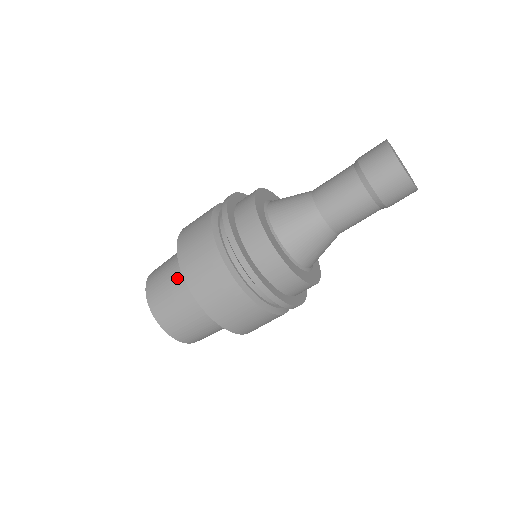
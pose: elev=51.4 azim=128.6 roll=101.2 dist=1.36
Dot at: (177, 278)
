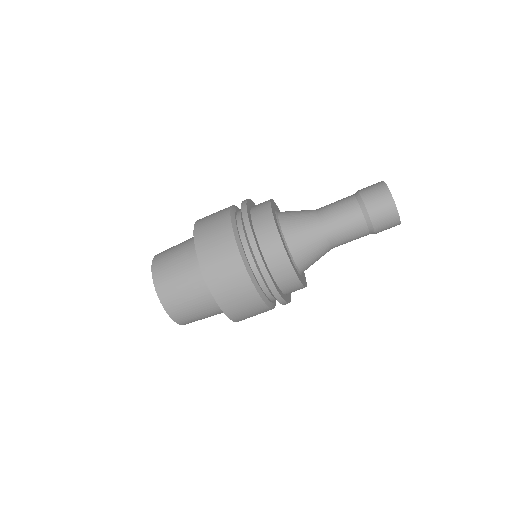
Dot at: (187, 242)
